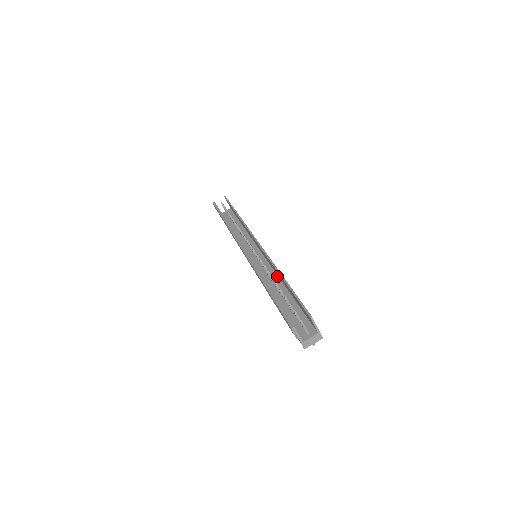
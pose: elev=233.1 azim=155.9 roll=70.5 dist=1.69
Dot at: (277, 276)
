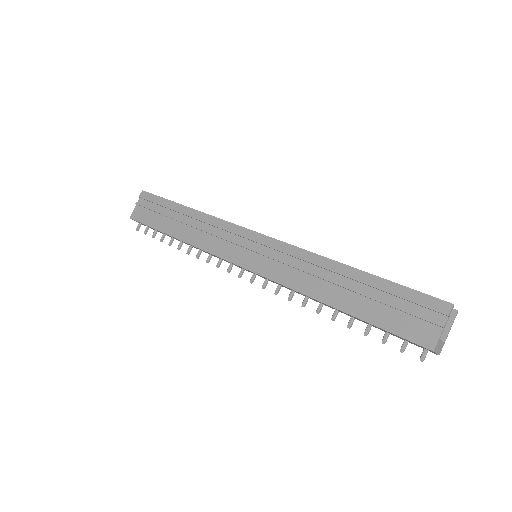
Dot at: occluded
